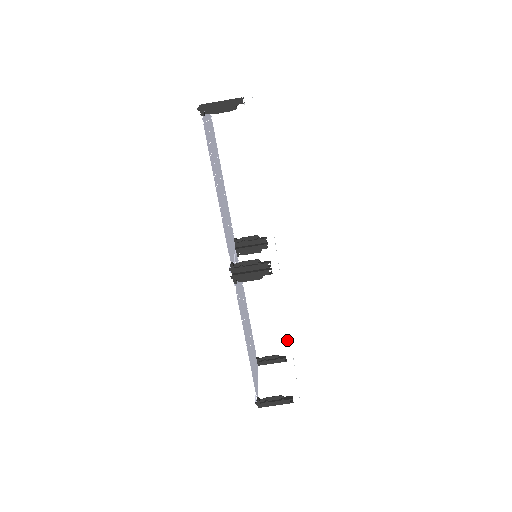
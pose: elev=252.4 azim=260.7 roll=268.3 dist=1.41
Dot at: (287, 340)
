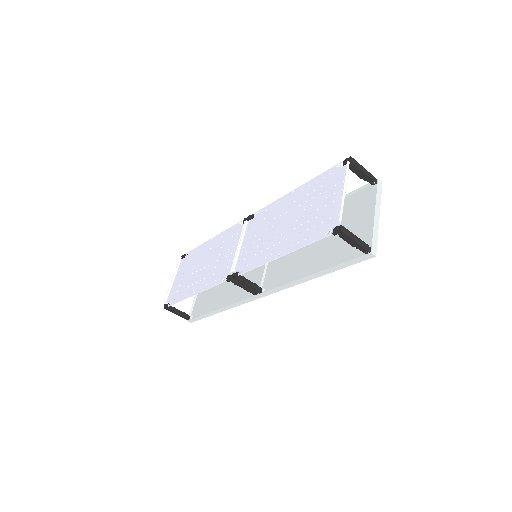
Dot at: (221, 310)
